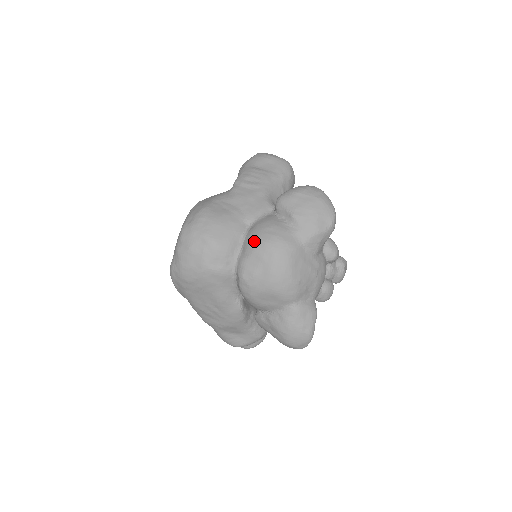
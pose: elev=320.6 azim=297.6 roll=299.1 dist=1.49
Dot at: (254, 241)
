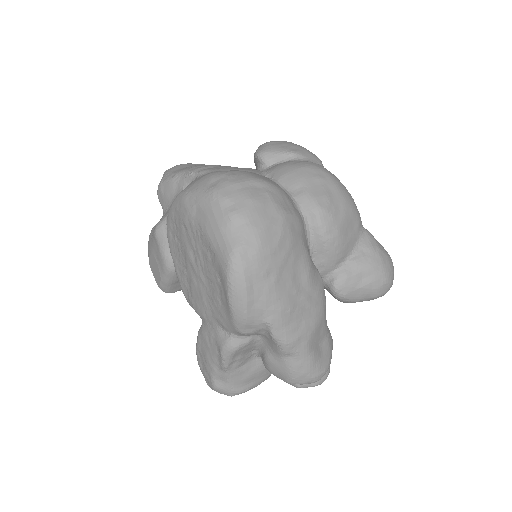
Dot at: (296, 172)
